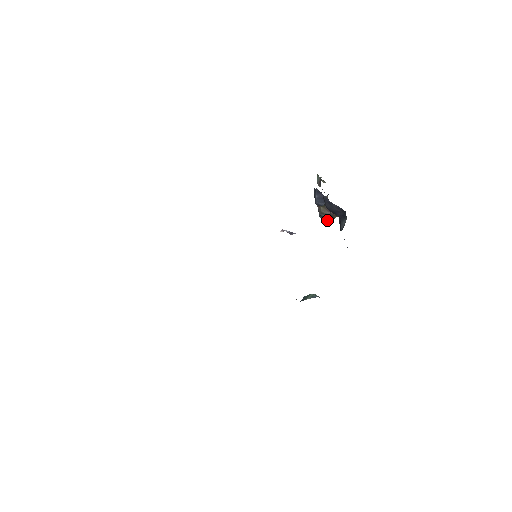
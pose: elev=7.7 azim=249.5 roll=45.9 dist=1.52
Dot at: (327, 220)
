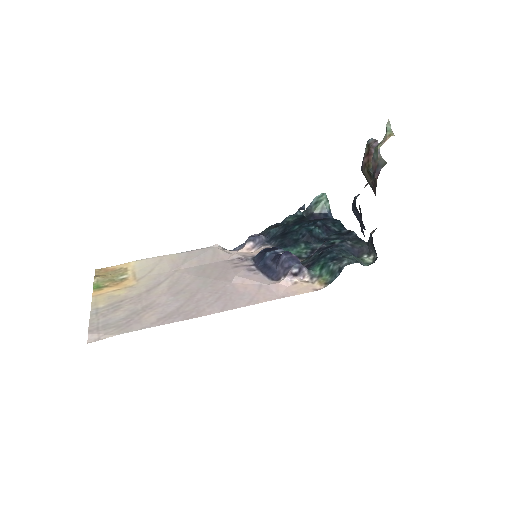
Dot at: occluded
